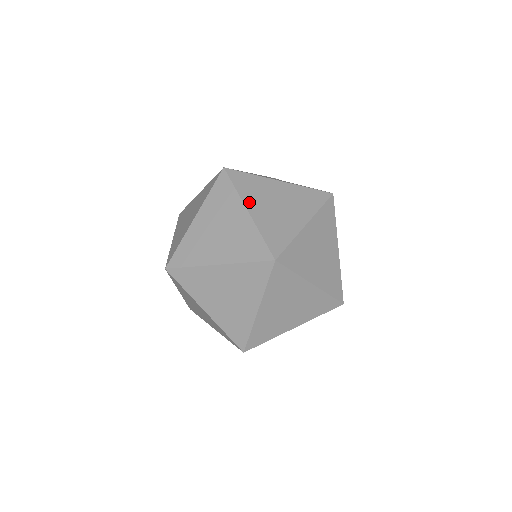
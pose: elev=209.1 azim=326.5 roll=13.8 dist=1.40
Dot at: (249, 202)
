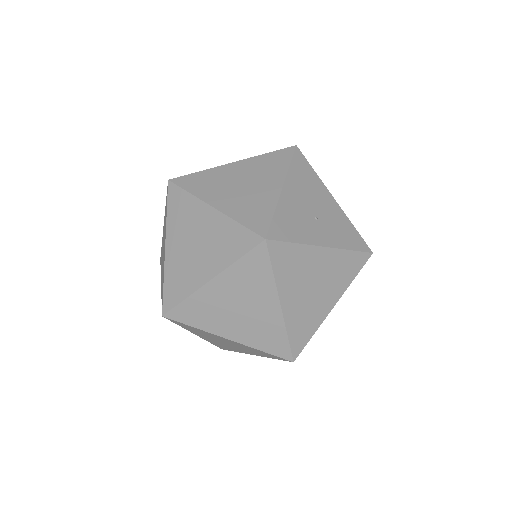
Dot at: (284, 292)
